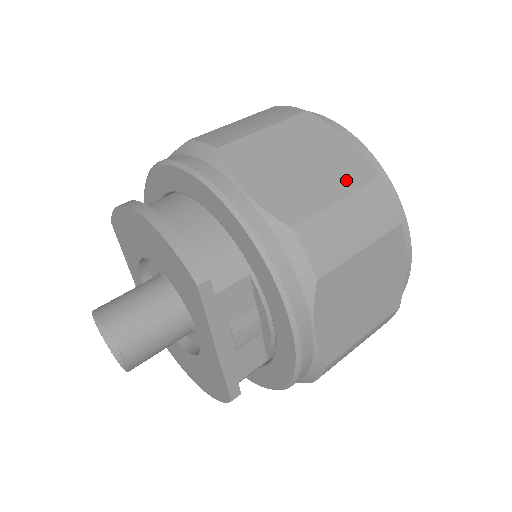
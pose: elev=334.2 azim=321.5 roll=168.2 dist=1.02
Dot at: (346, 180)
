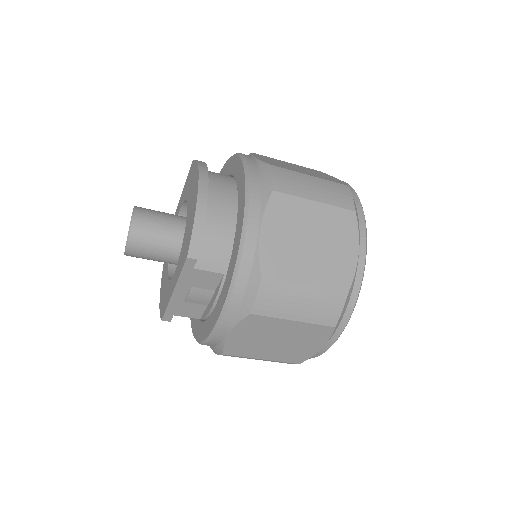
Dot at: (326, 276)
